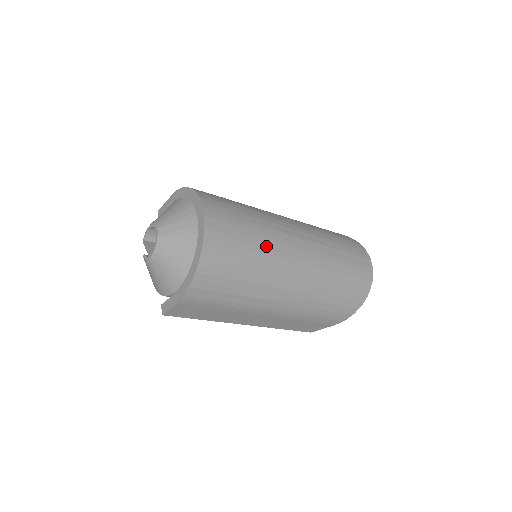
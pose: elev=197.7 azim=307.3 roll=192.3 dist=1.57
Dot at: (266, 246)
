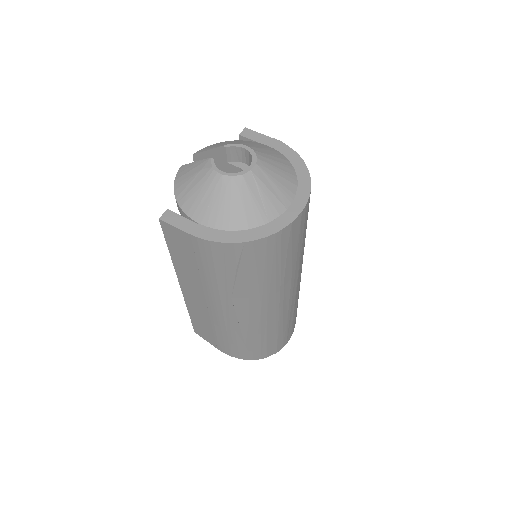
Dot at: (287, 274)
